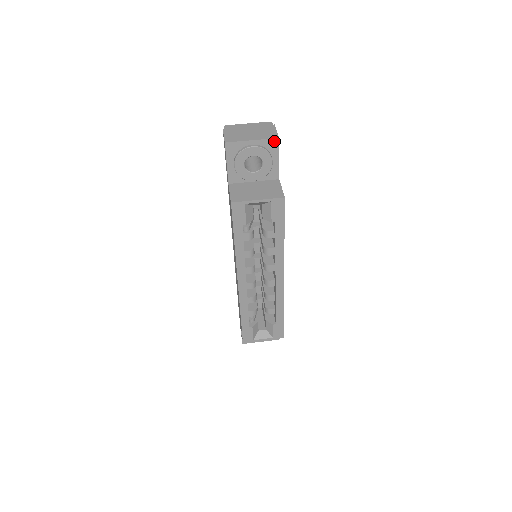
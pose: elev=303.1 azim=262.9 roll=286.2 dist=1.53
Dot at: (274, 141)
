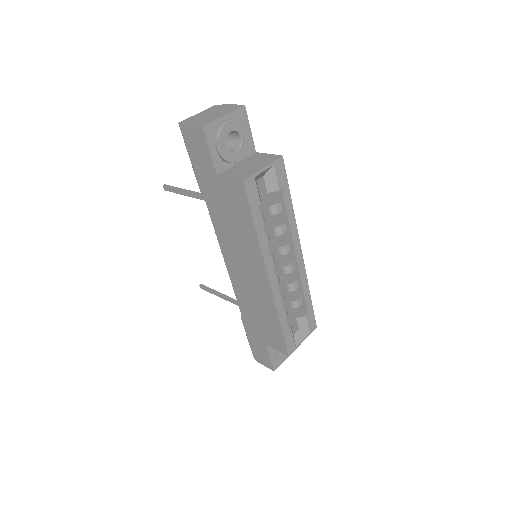
Dot at: (242, 110)
